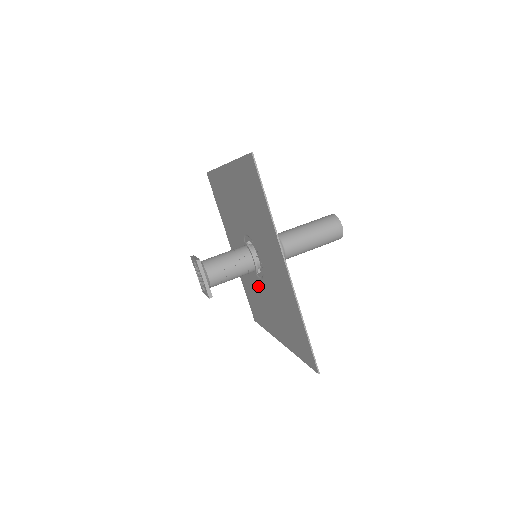
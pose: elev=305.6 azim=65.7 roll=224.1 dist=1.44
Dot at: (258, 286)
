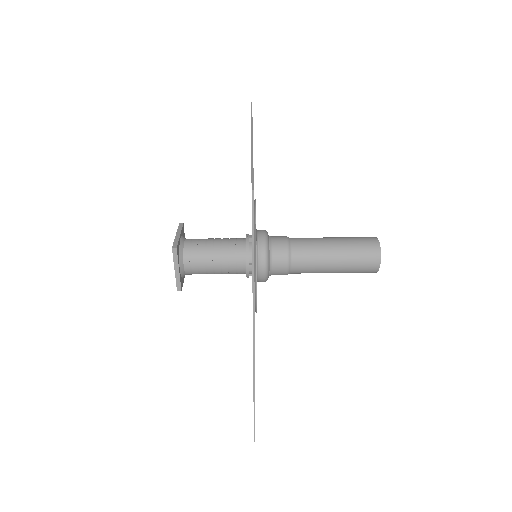
Dot at: occluded
